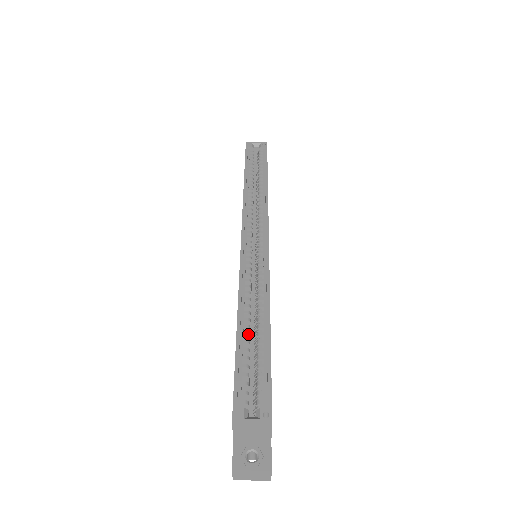
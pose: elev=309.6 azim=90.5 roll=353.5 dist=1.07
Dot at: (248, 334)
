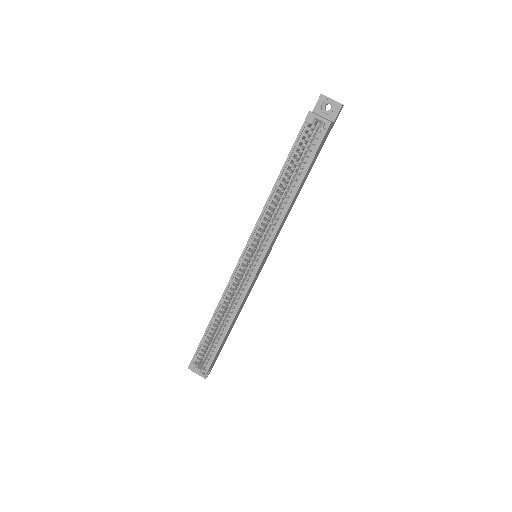
Dot at: (215, 328)
